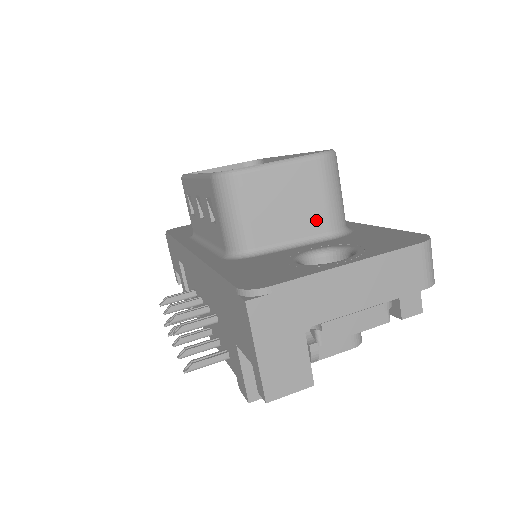
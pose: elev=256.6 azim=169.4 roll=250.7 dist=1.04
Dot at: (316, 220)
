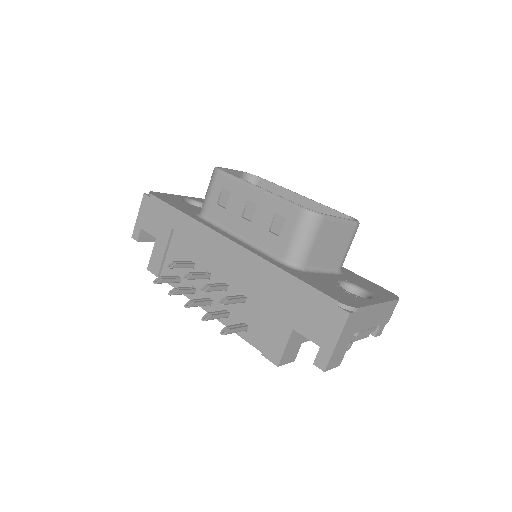
Dot at: (337, 260)
